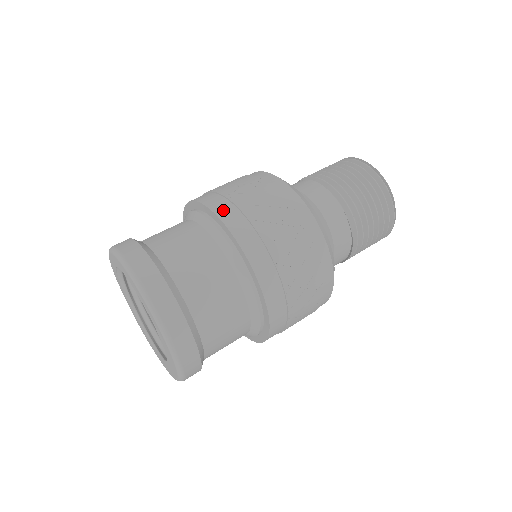
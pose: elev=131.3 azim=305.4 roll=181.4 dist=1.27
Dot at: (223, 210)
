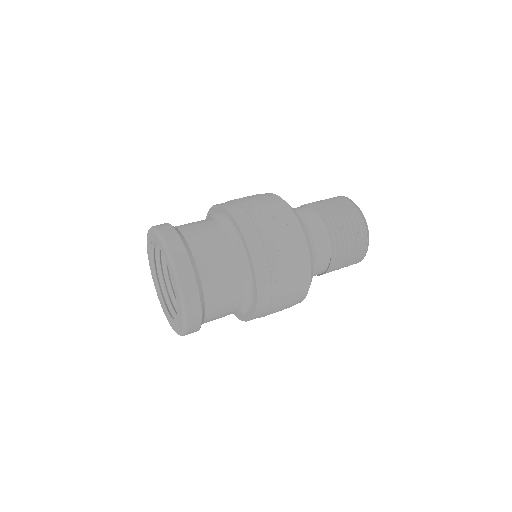
Dot at: (248, 230)
